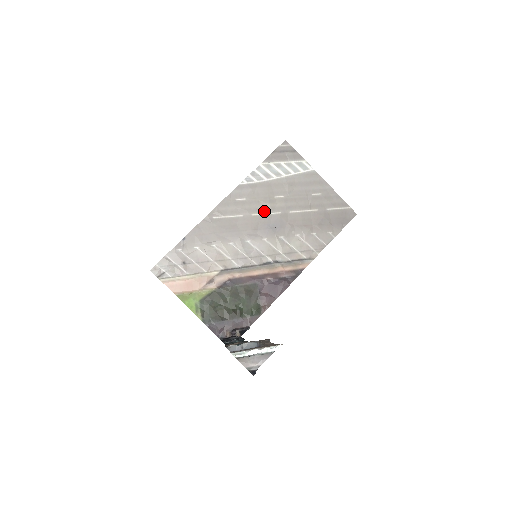
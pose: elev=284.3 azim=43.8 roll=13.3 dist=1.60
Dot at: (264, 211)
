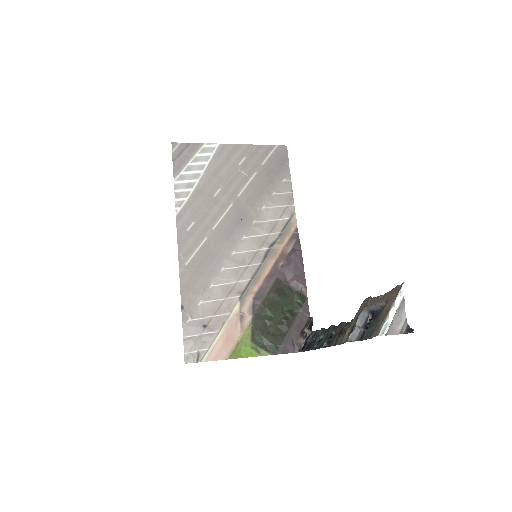
Dot at: (219, 216)
